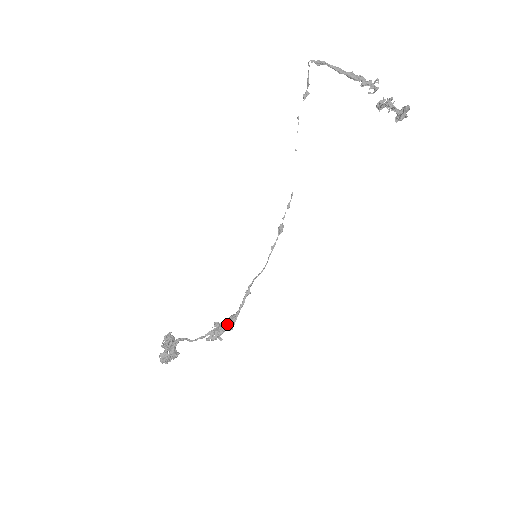
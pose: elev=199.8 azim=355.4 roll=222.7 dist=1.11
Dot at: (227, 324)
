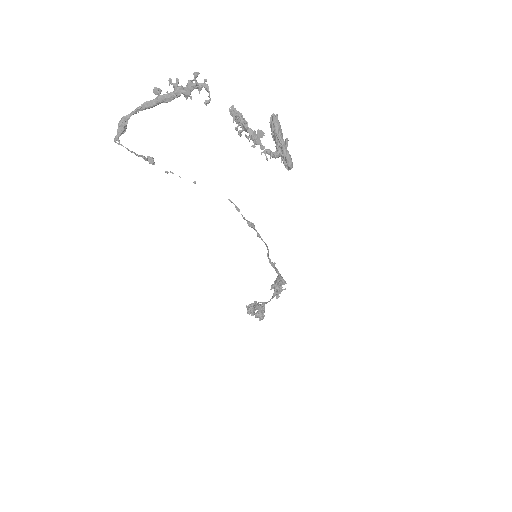
Dot at: occluded
